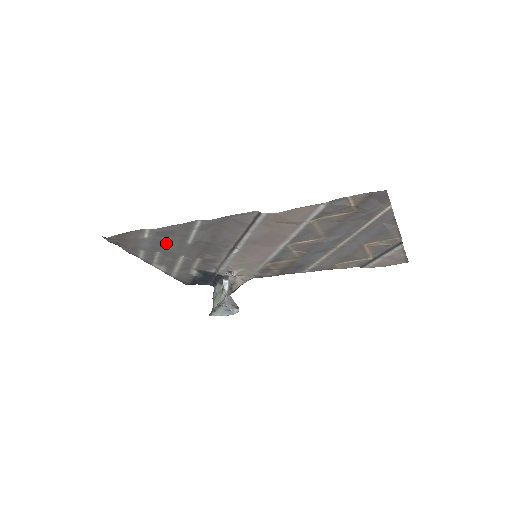
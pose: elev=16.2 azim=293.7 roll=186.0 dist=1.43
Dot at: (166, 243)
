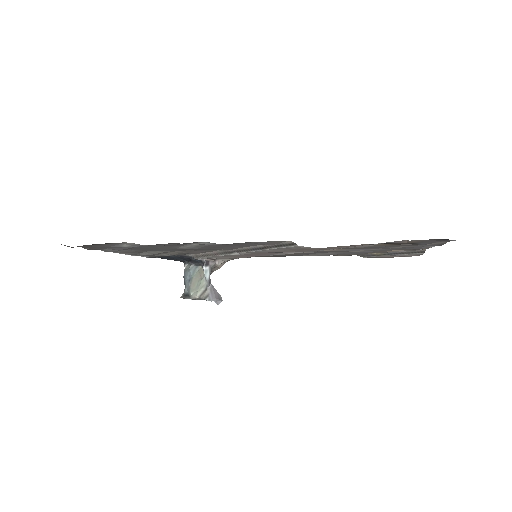
Dot at: (148, 248)
